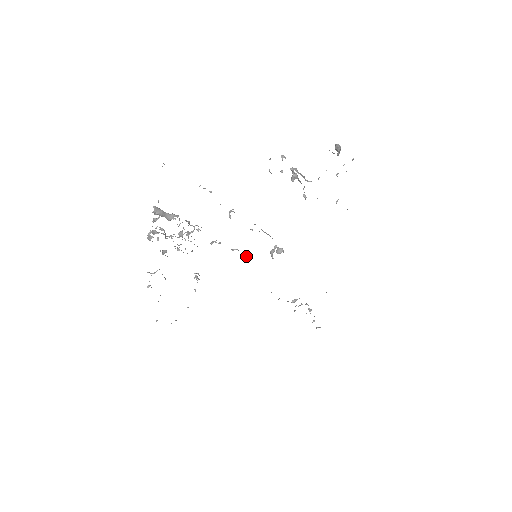
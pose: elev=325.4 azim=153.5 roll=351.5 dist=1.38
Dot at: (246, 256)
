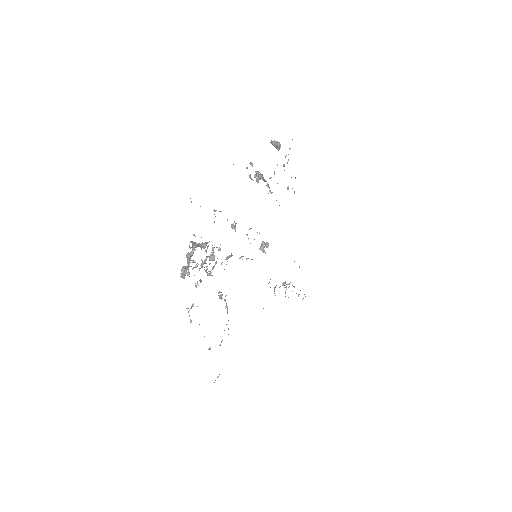
Dot at: occluded
